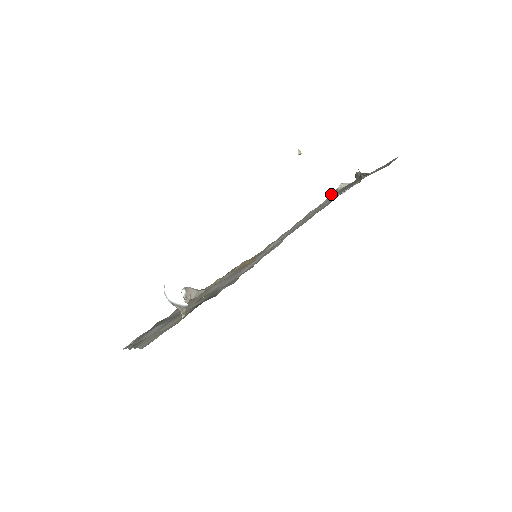
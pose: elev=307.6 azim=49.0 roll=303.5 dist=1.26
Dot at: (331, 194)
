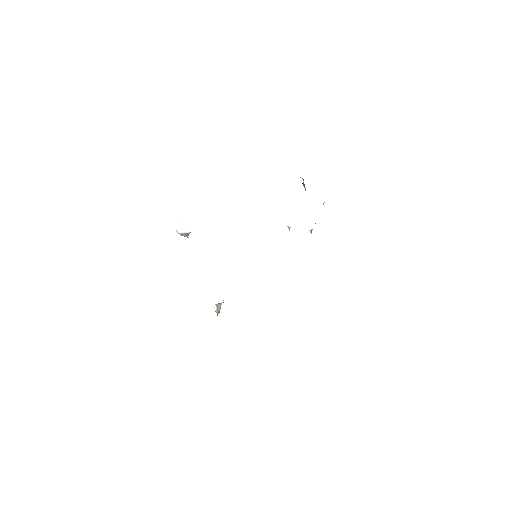
Dot at: (311, 230)
